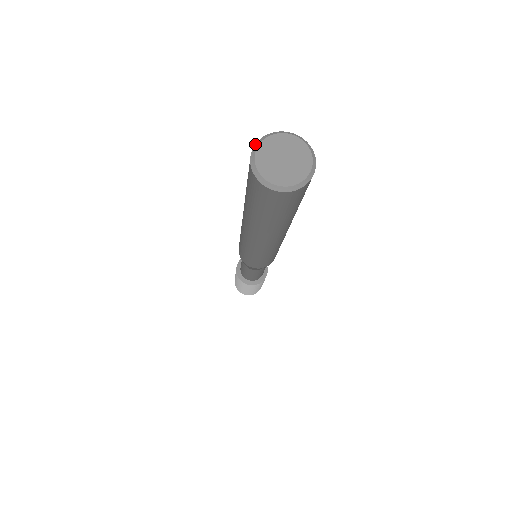
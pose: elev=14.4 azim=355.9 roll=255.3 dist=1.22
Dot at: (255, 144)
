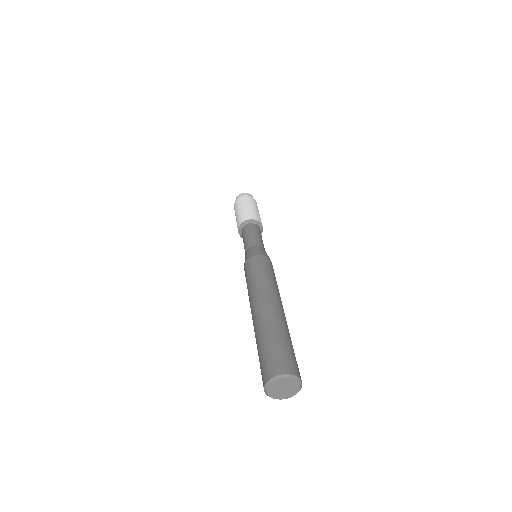
Dot at: (269, 380)
